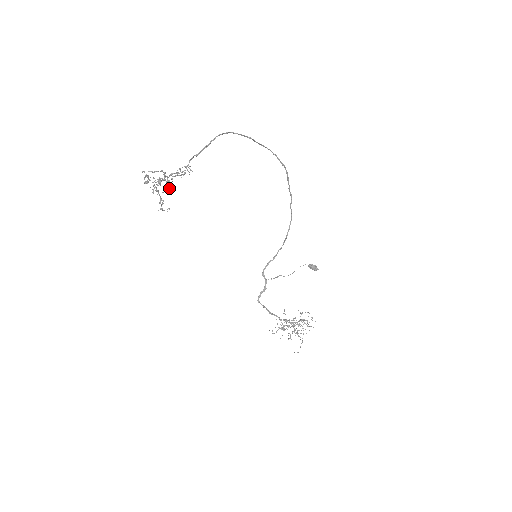
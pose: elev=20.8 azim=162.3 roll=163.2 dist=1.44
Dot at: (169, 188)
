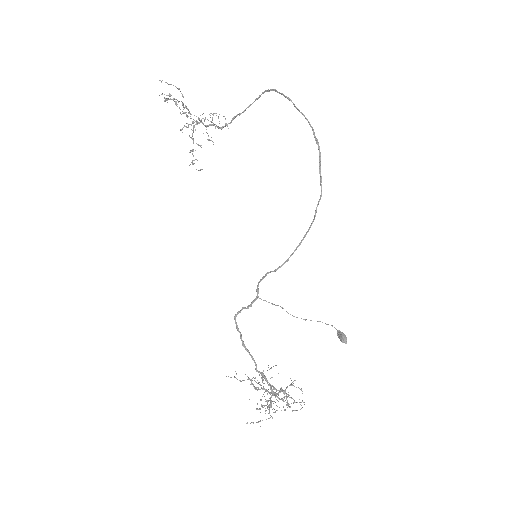
Dot at: (191, 124)
